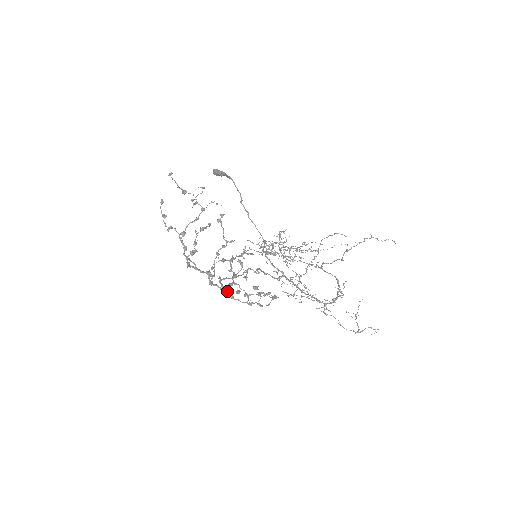
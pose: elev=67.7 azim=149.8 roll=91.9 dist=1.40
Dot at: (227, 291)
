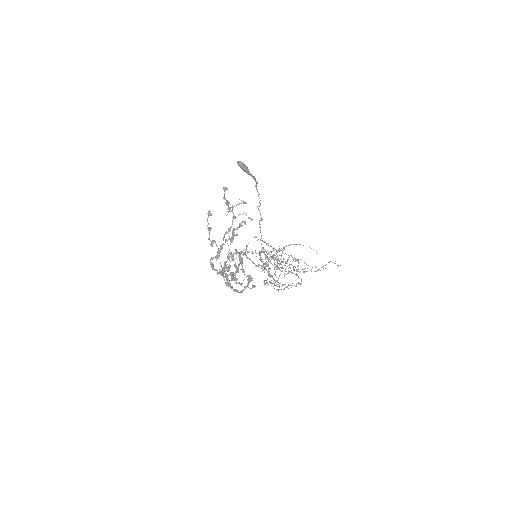
Dot at: occluded
